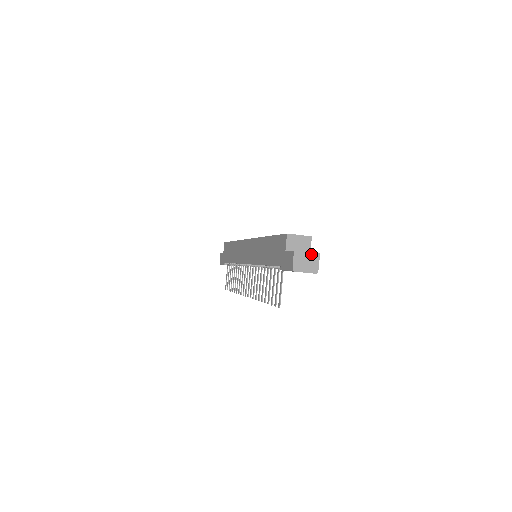
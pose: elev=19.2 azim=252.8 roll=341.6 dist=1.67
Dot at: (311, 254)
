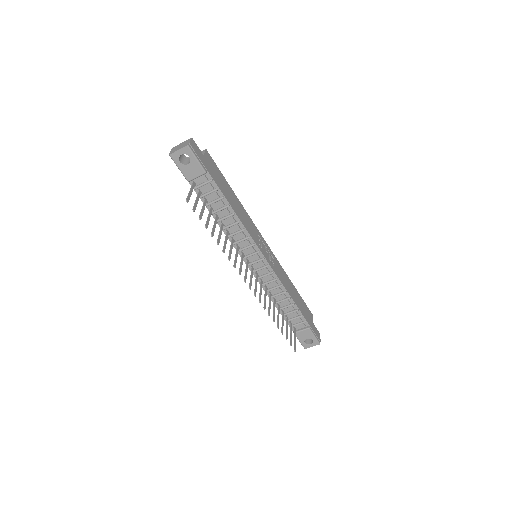
Dot at: (185, 142)
